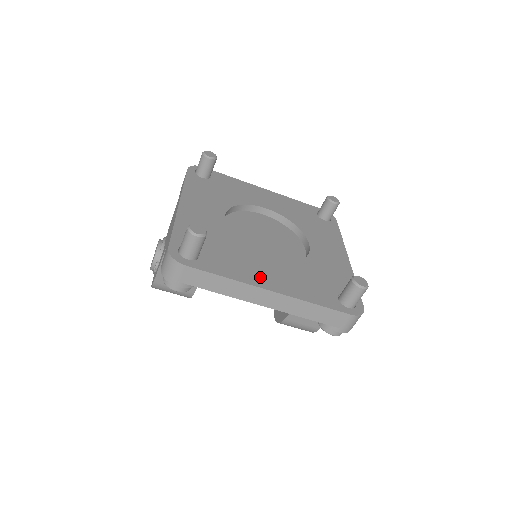
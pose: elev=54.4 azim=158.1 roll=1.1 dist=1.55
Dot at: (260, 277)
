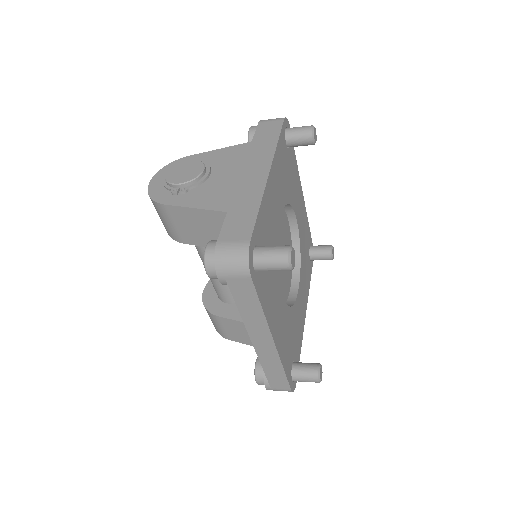
Dot at: (275, 319)
